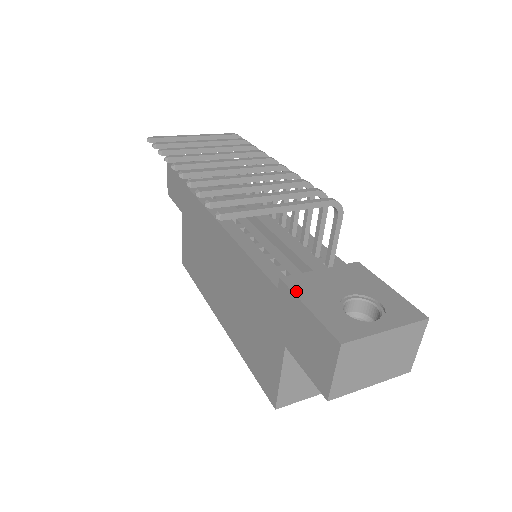
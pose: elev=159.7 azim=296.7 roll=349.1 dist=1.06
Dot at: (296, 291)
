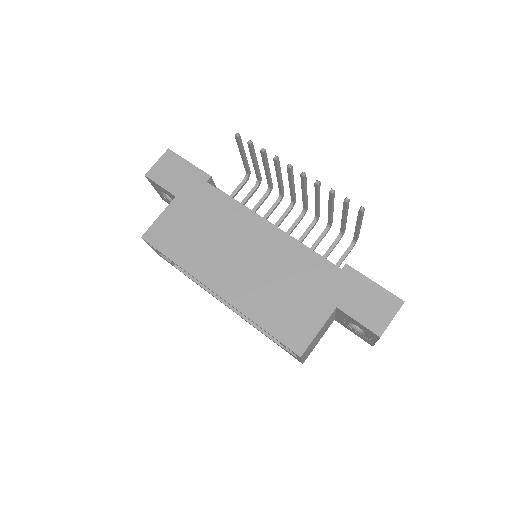
Dot at: (360, 273)
